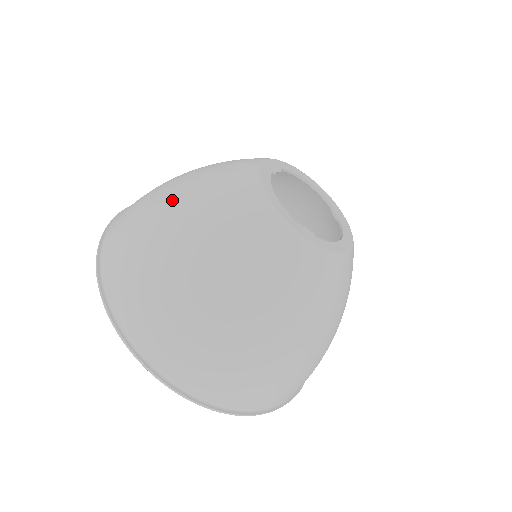
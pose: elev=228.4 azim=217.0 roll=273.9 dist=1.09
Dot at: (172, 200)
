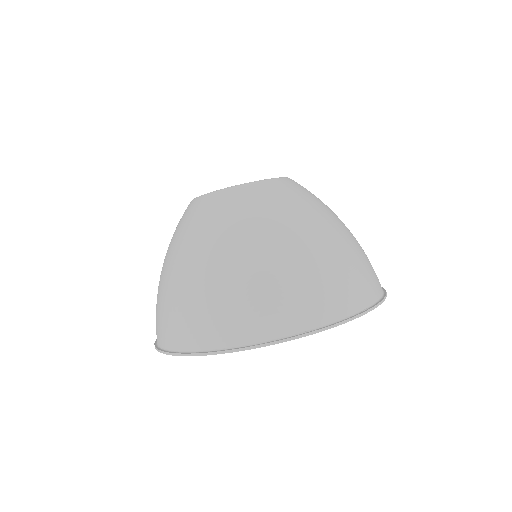
Dot at: (177, 262)
